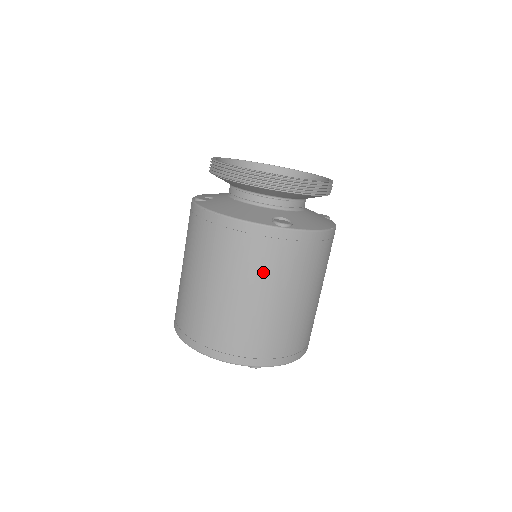
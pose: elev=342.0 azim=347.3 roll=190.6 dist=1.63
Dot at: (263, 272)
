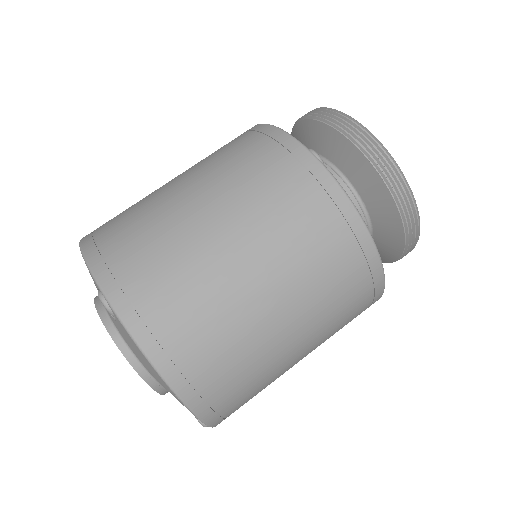
Dot at: (240, 181)
